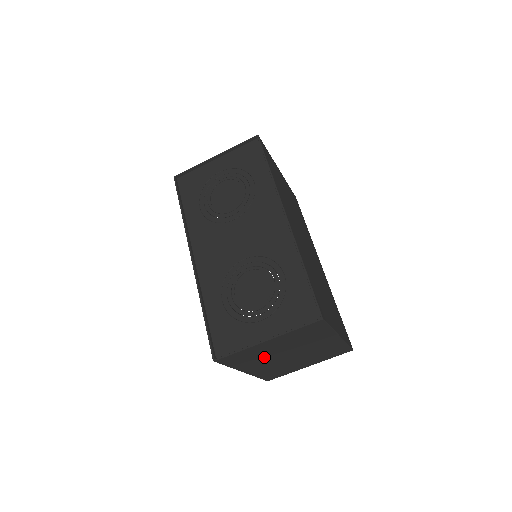
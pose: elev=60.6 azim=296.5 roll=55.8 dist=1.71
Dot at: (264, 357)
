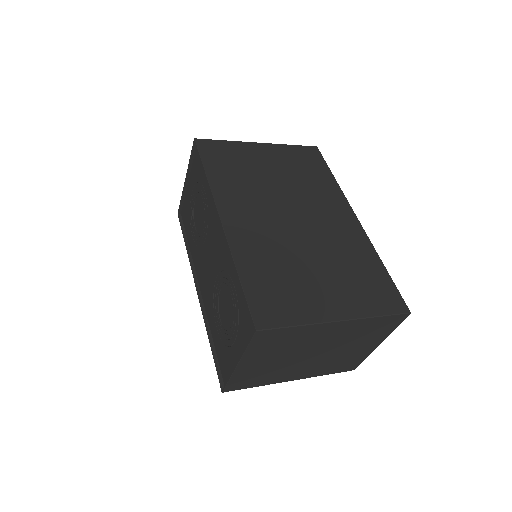
Dot at: (279, 368)
